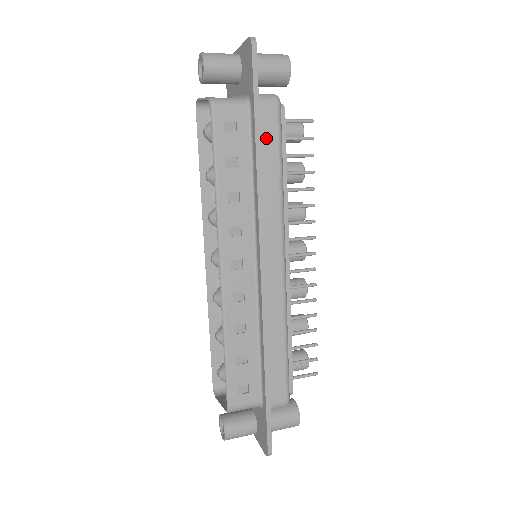
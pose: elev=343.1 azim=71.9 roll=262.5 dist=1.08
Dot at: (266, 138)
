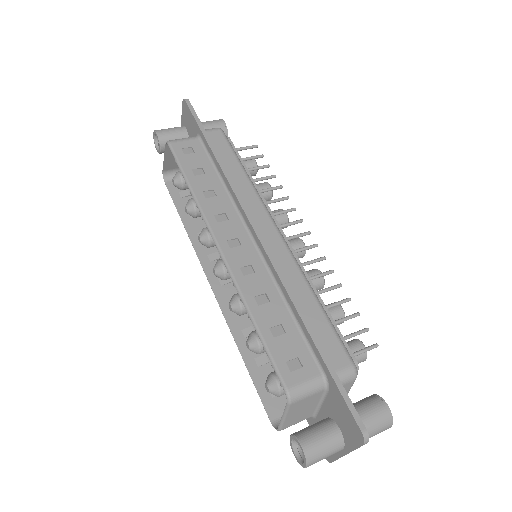
Dot at: (220, 150)
